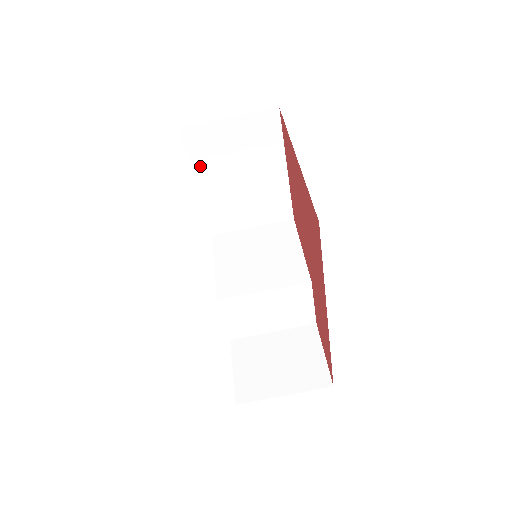
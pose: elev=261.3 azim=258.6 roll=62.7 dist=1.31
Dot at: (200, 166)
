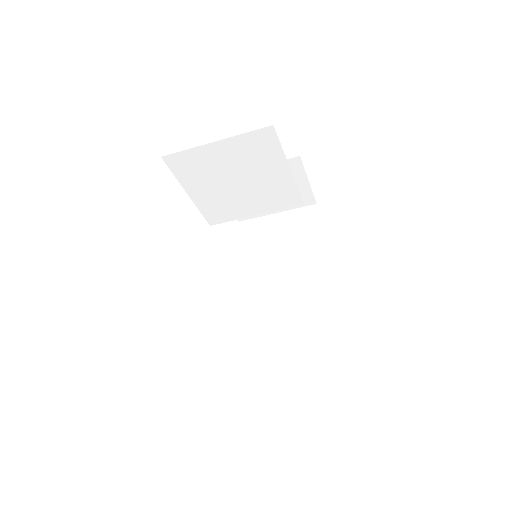
Dot at: occluded
